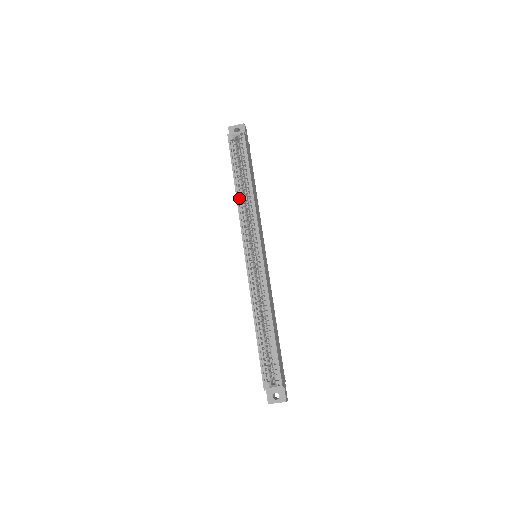
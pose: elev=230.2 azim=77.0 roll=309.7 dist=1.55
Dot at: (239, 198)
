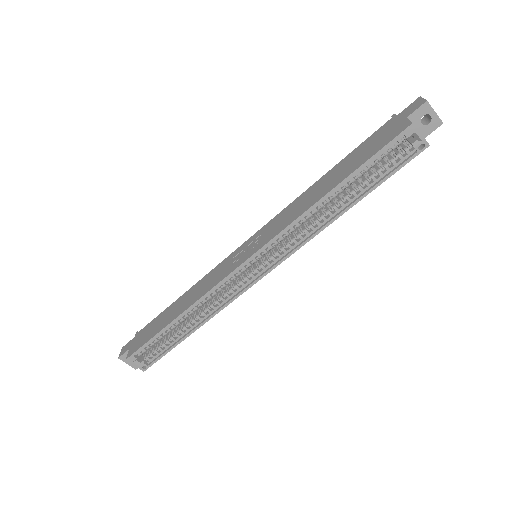
Dot at: (318, 204)
